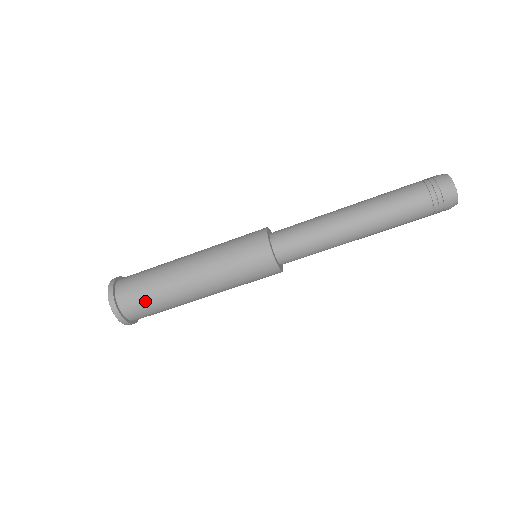
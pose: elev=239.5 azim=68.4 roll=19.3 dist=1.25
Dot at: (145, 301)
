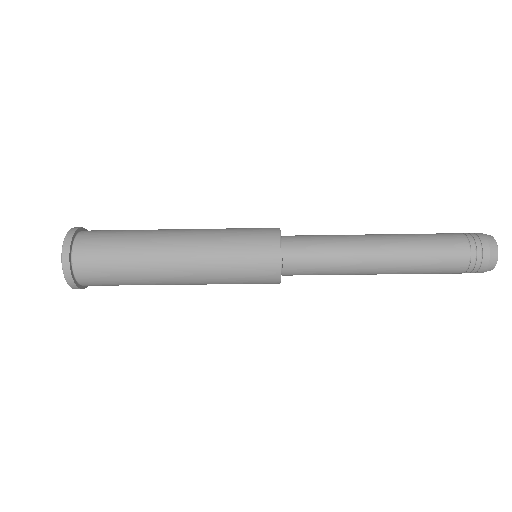
Dot at: (111, 279)
